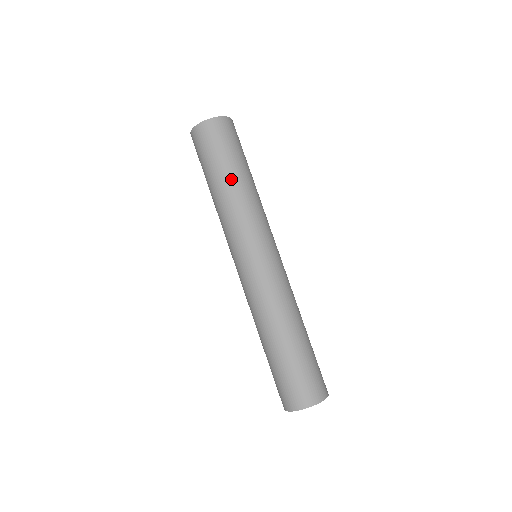
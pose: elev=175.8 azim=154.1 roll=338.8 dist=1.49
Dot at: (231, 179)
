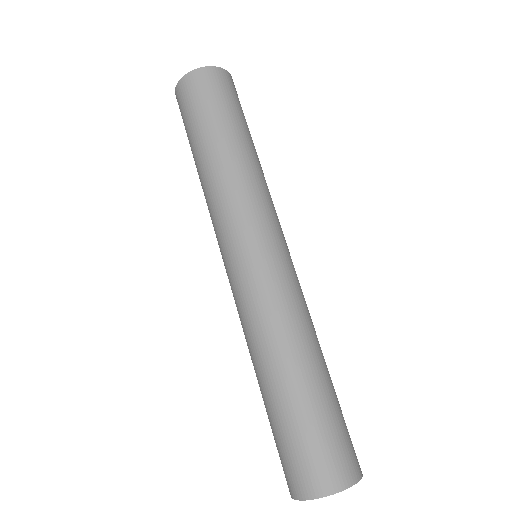
Dot at: (205, 153)
